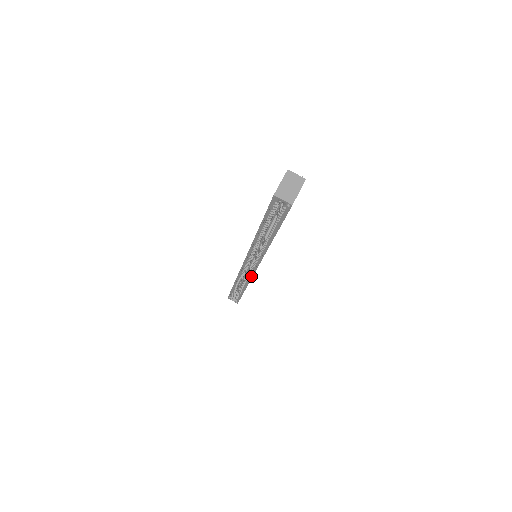
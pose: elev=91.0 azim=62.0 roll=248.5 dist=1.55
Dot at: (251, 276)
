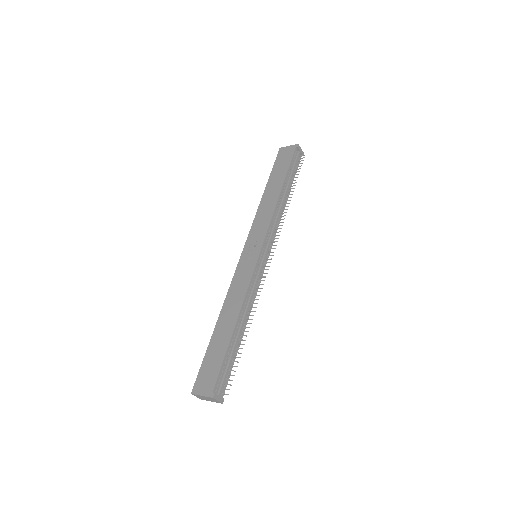
Dot at: occluded
